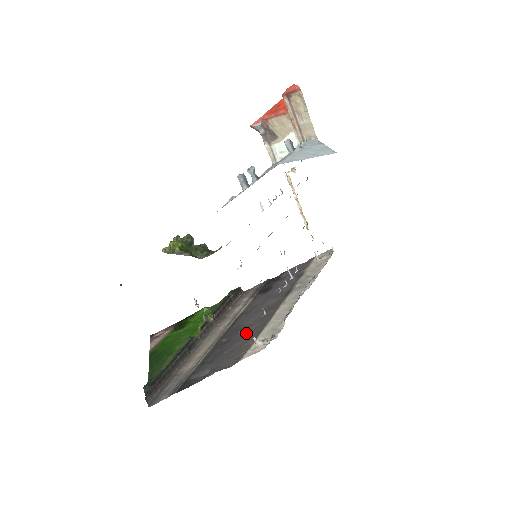
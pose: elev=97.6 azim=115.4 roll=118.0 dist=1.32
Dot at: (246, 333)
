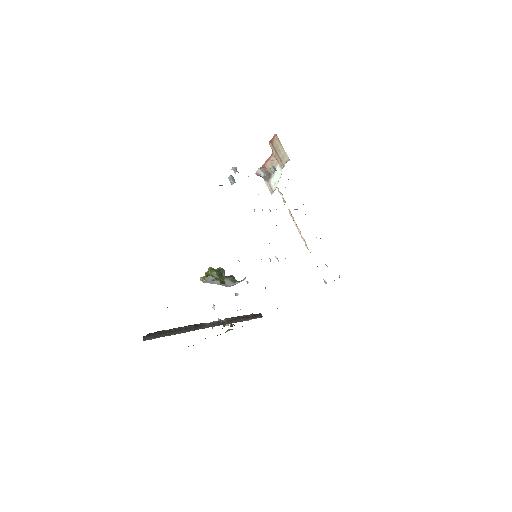
Dot at: occluded
